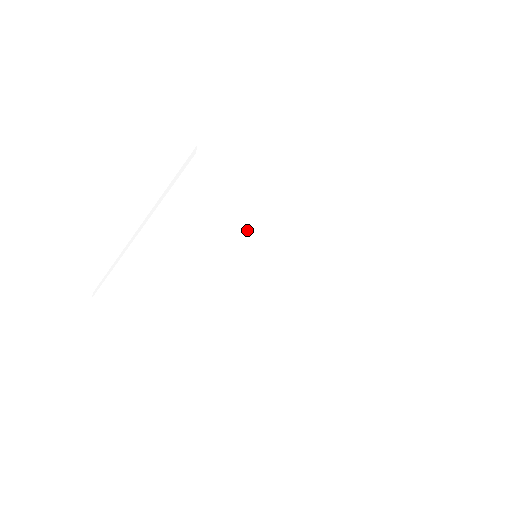
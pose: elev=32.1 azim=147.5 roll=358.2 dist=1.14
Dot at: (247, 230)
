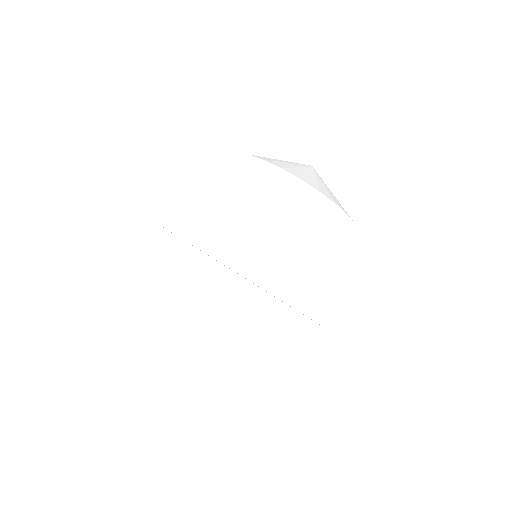
Dot at: occluded
